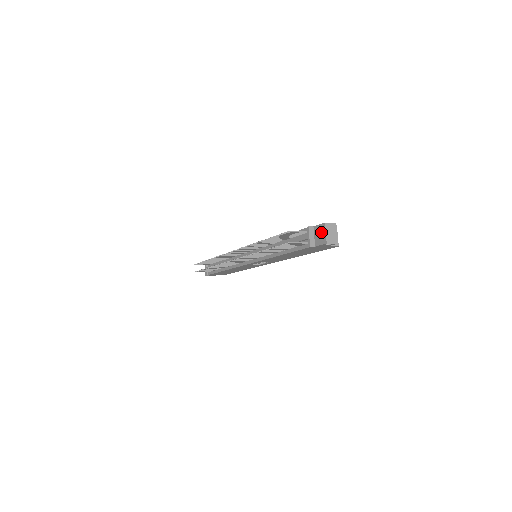
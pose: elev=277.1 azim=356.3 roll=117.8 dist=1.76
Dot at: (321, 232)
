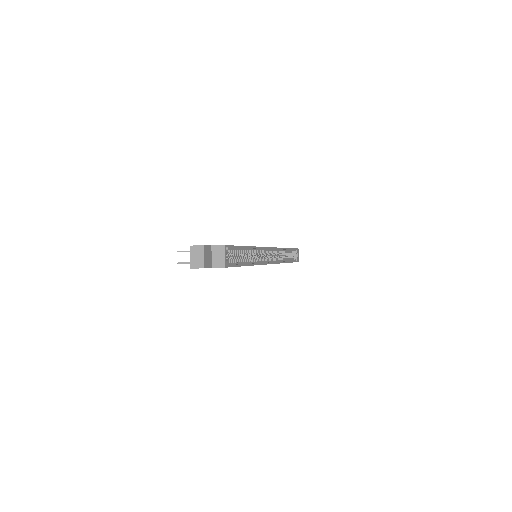
Dot at: occluded
